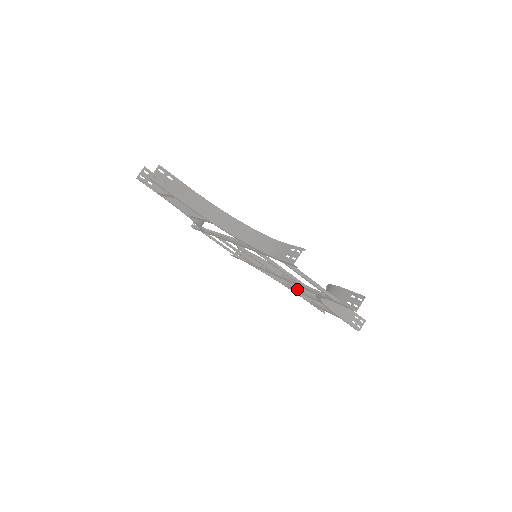
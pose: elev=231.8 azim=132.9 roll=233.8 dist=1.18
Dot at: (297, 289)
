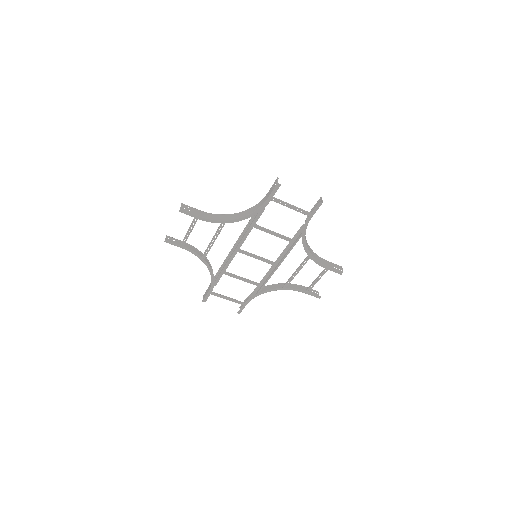
Dot at: (292, 275)
